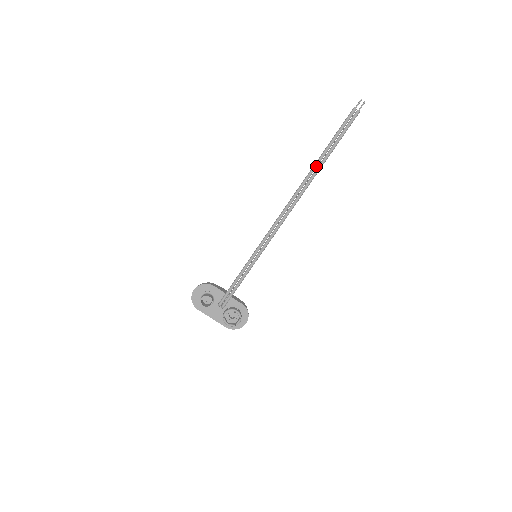
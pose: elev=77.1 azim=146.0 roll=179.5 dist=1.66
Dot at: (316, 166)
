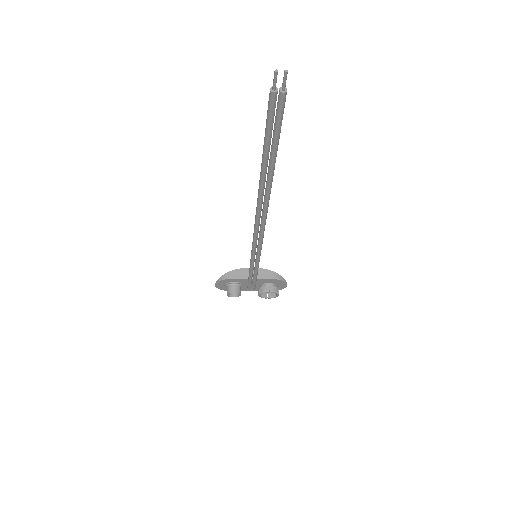
Dot at: (263, 180)
